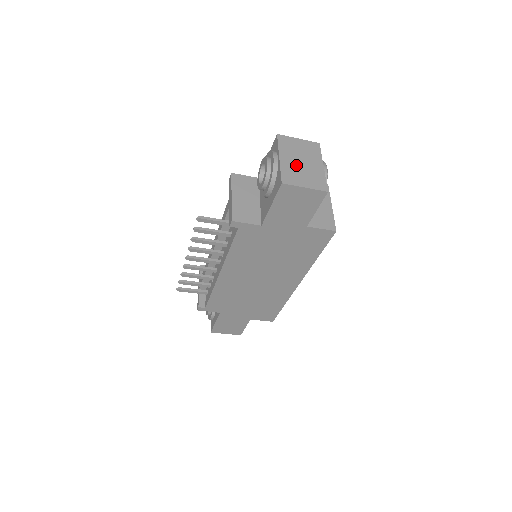
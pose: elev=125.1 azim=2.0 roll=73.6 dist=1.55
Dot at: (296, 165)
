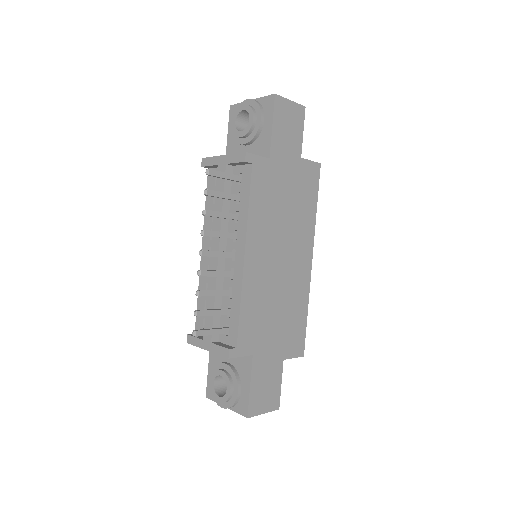
Dot at: occluded
